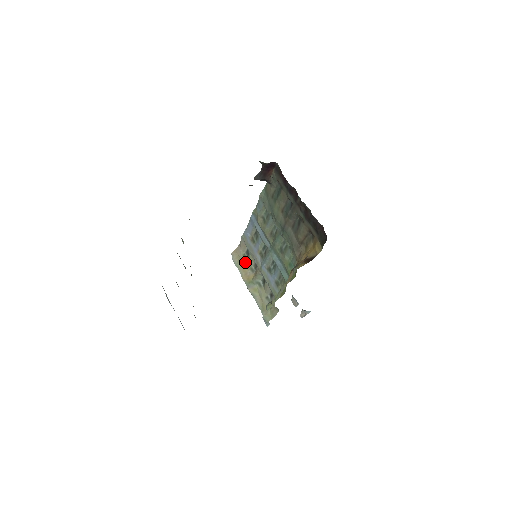
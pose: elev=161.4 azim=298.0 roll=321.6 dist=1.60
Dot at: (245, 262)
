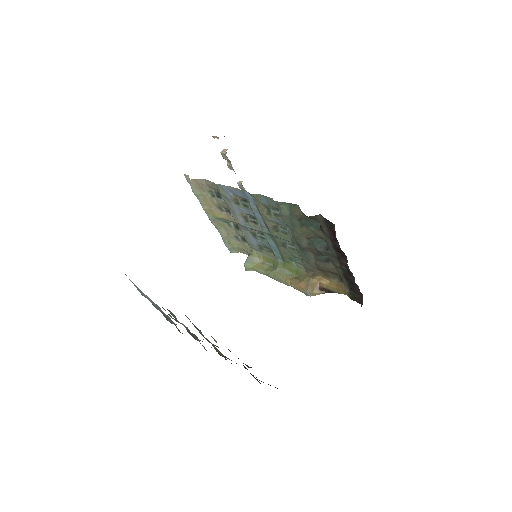
Dot at: (211, 198)
